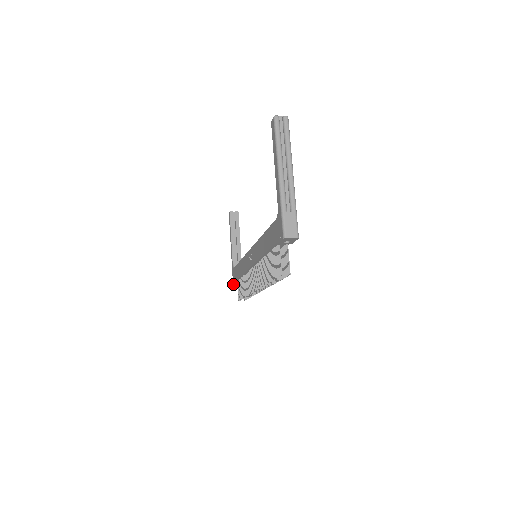
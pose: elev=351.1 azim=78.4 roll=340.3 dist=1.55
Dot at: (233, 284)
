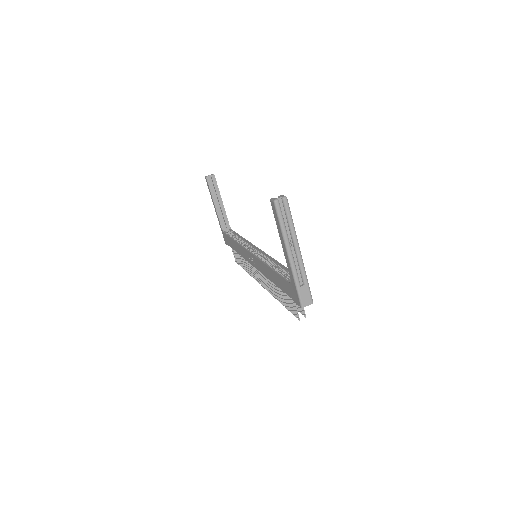
Dot at: occluded
